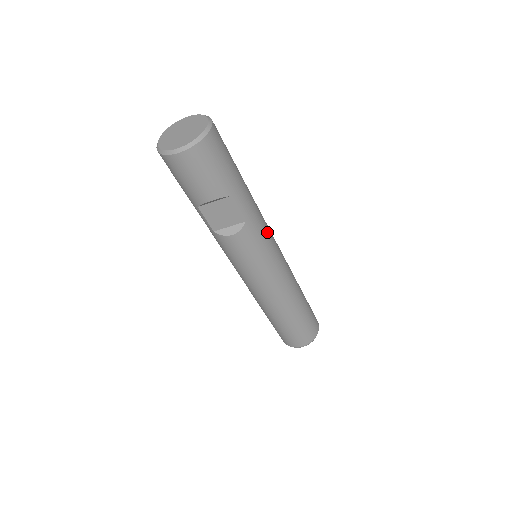
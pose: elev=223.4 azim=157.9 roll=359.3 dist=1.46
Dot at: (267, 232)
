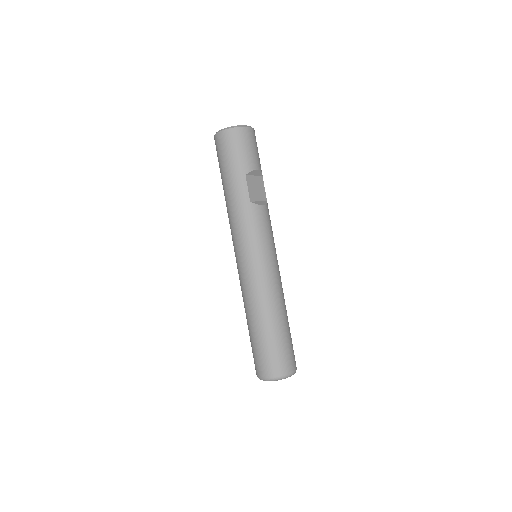
Dot at: occluded
